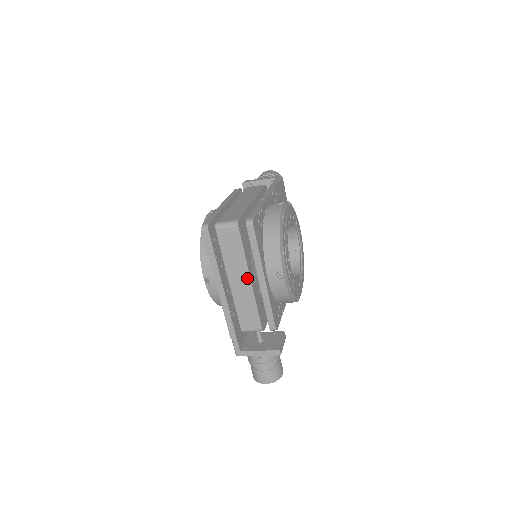
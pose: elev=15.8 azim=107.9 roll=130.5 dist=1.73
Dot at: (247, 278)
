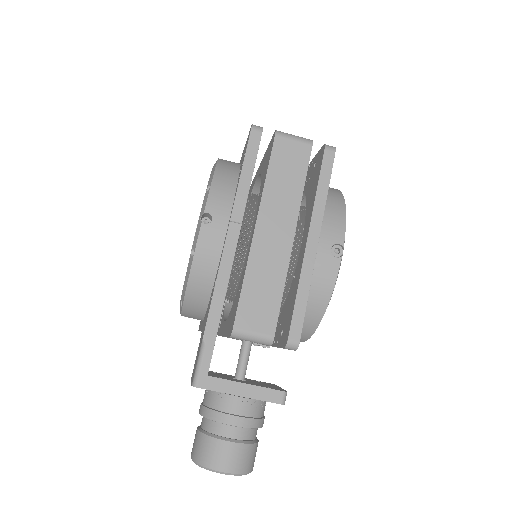
Dot at: (290, 230)
